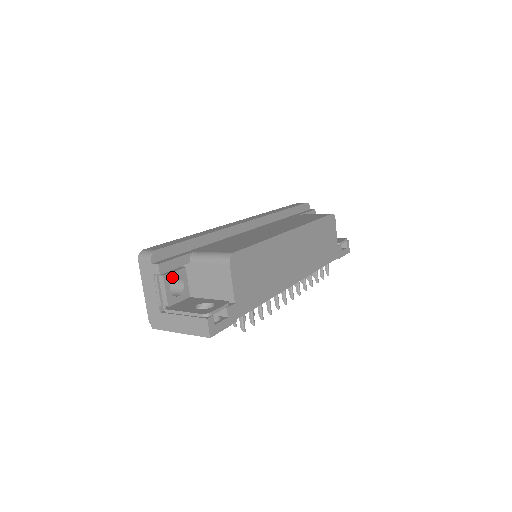
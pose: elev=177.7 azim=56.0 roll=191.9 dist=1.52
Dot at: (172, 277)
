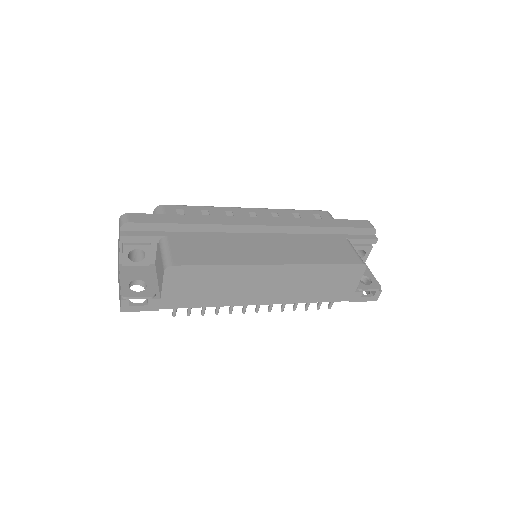
Dot at: (133, 248)
